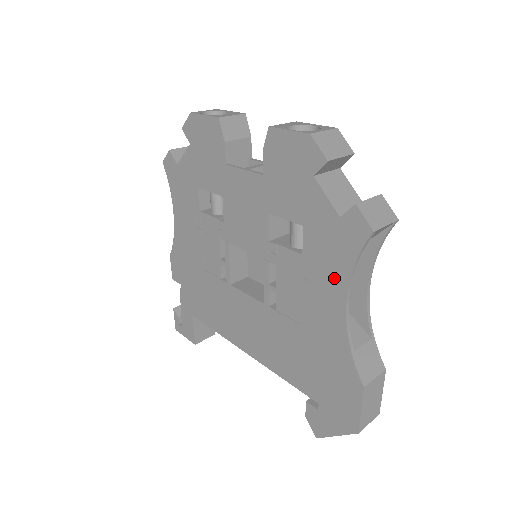
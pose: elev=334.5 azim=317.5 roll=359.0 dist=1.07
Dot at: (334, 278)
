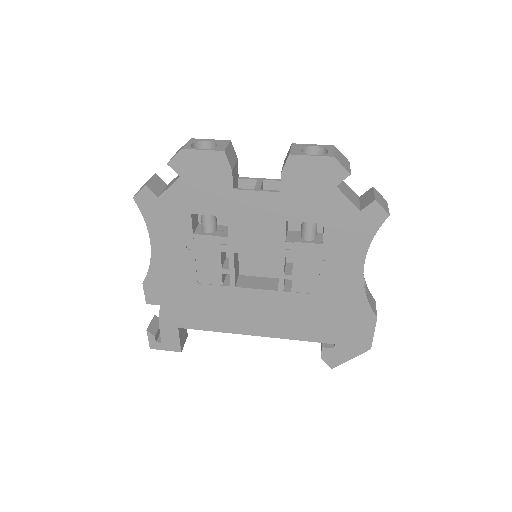
Dot at: (353, 253)
